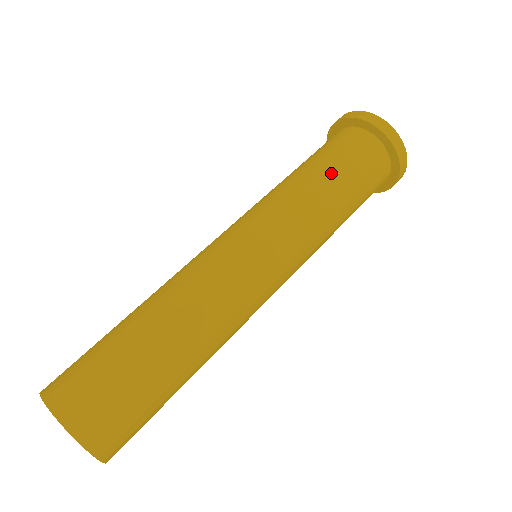
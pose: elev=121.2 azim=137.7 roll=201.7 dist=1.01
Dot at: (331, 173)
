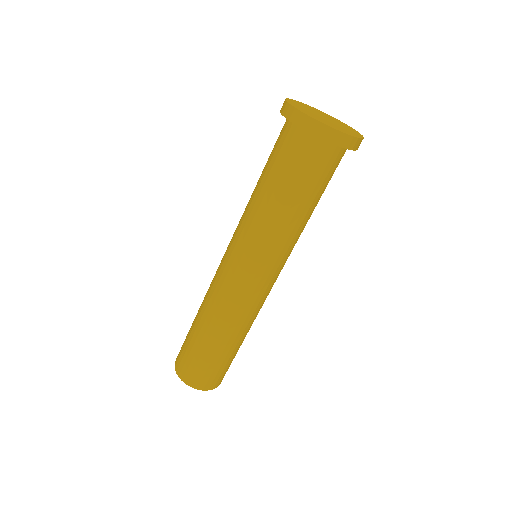
Dot at: occluded
